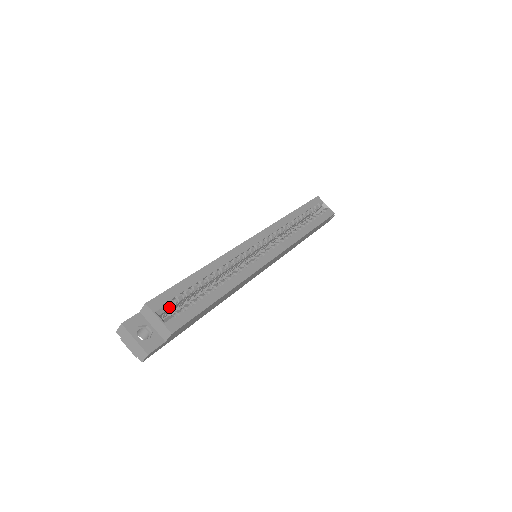
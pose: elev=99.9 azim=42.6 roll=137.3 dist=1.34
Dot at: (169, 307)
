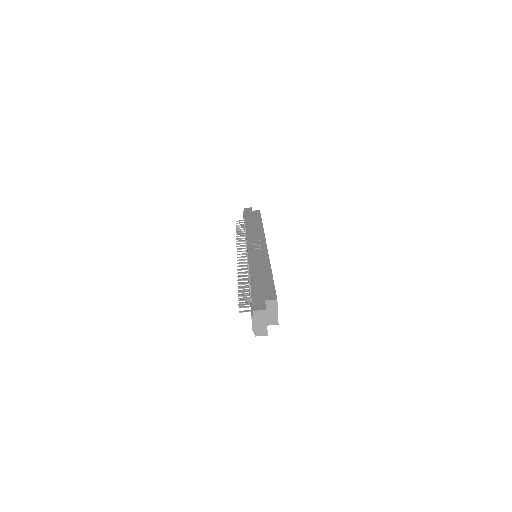
Dot at: occluded
